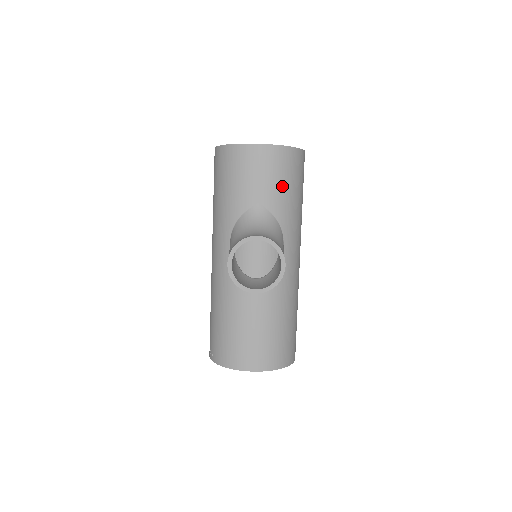
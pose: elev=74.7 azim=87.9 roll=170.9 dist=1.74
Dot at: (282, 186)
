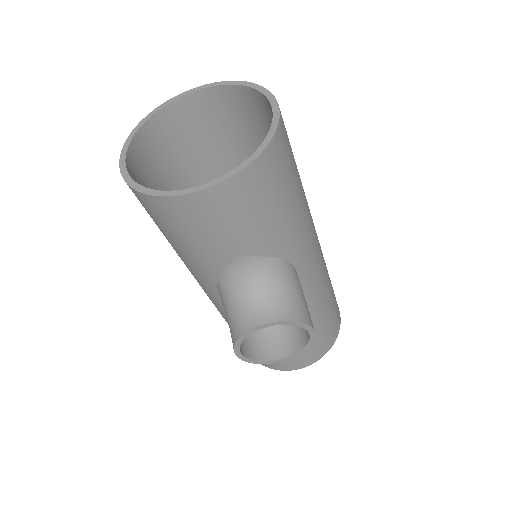
Dot at: (267, 217)
